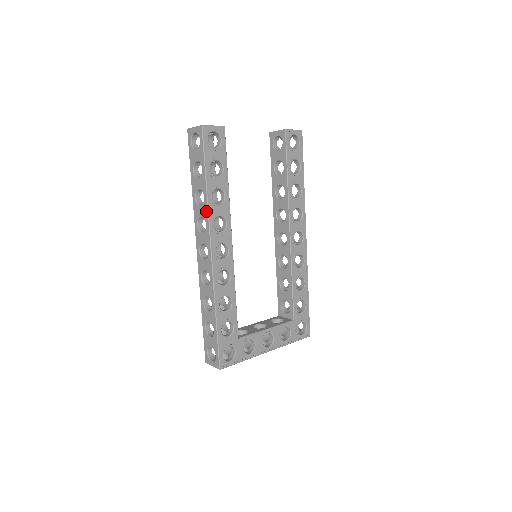
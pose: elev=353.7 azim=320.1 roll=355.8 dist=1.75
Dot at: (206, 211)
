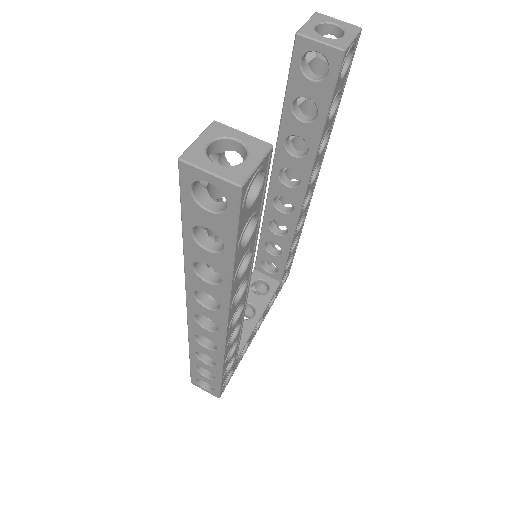
Dot at: (224, 297)
